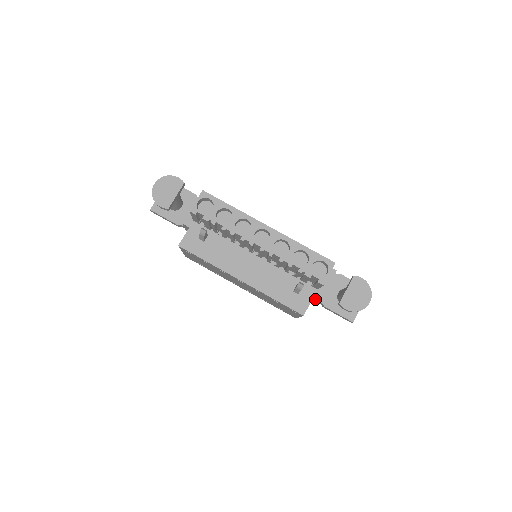
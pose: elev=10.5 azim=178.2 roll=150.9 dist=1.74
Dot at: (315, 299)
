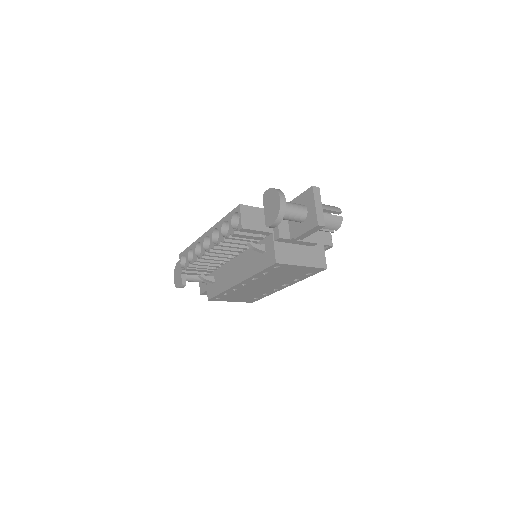
Dot at: (286, 241)
